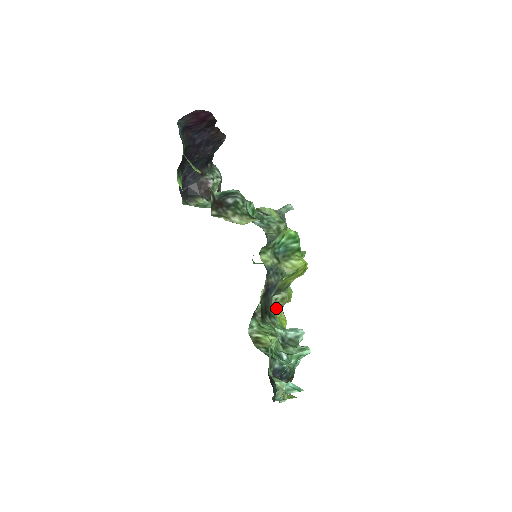
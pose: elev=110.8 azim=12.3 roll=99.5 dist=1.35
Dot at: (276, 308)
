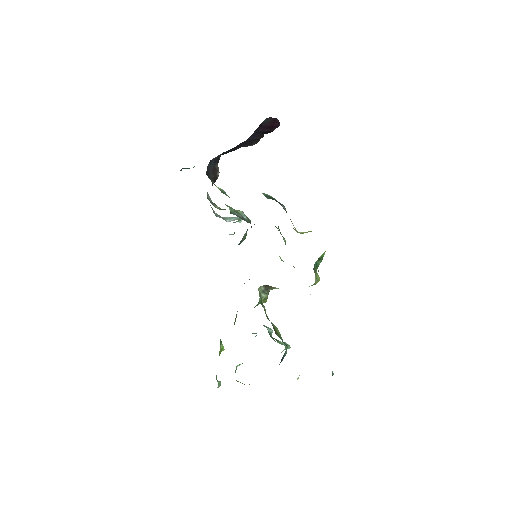
Dot at: (257, 305)
